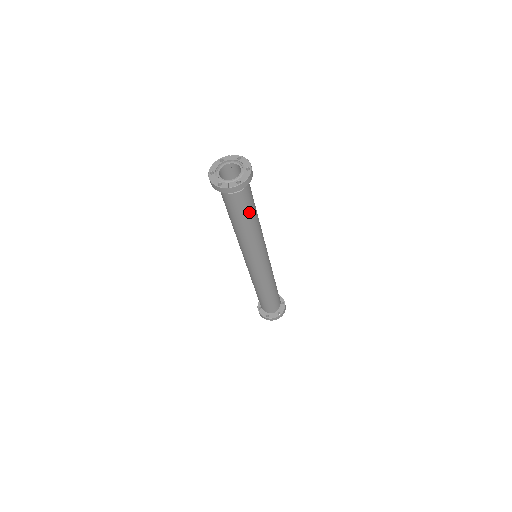
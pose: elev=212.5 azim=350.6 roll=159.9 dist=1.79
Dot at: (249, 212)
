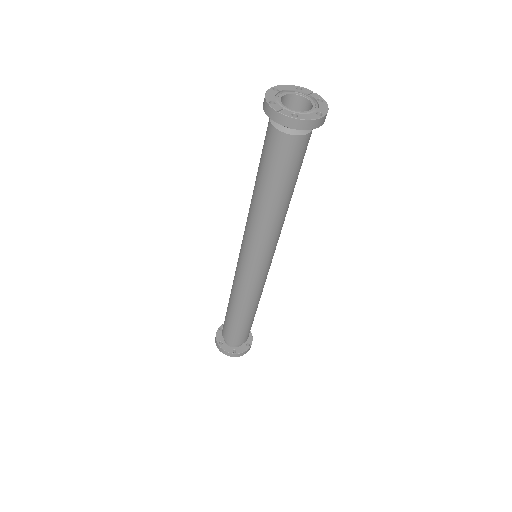
Dot at: (282, 178)
